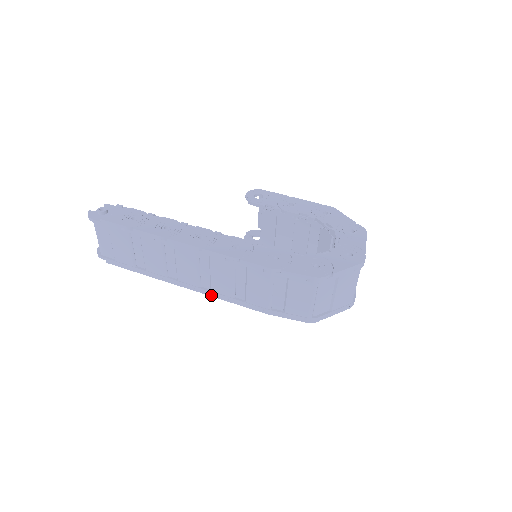
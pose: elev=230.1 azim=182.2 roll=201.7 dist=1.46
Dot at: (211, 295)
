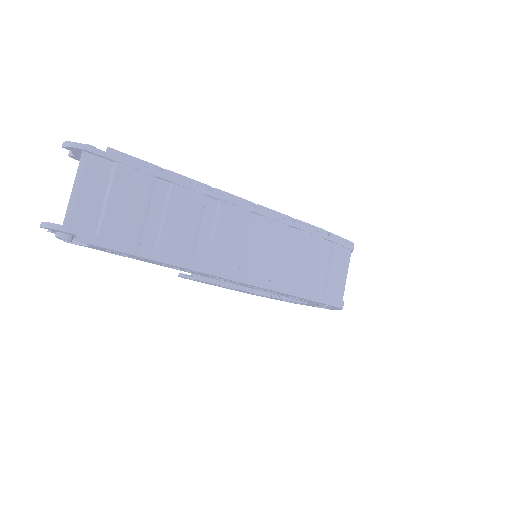
Dot at: (251, 283)
